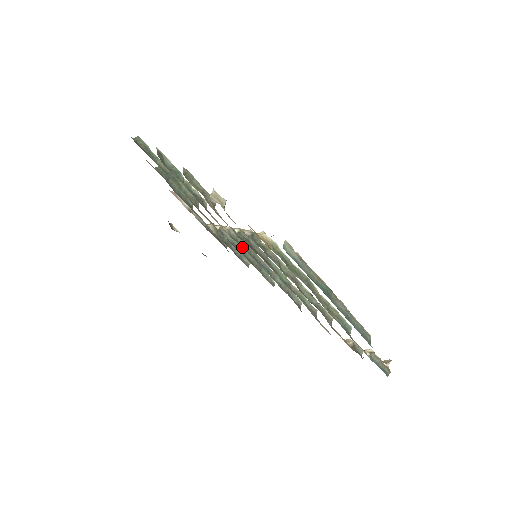
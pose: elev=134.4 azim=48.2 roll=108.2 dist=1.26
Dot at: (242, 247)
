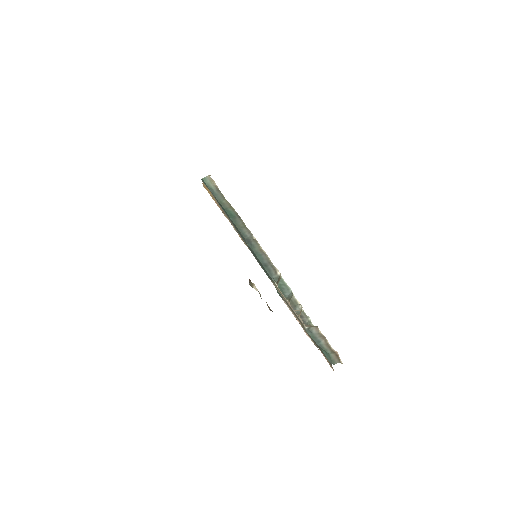
Dot at: occluded
